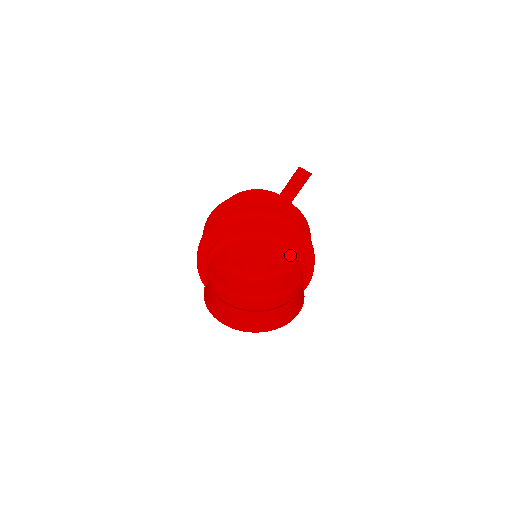
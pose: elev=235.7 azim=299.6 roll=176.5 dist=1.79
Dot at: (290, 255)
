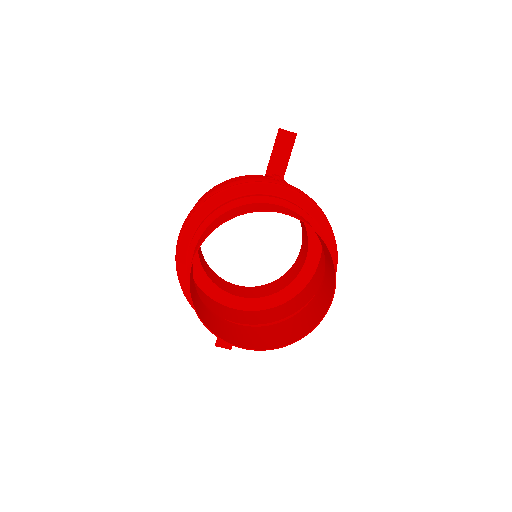
Dot at: (297, 214)
